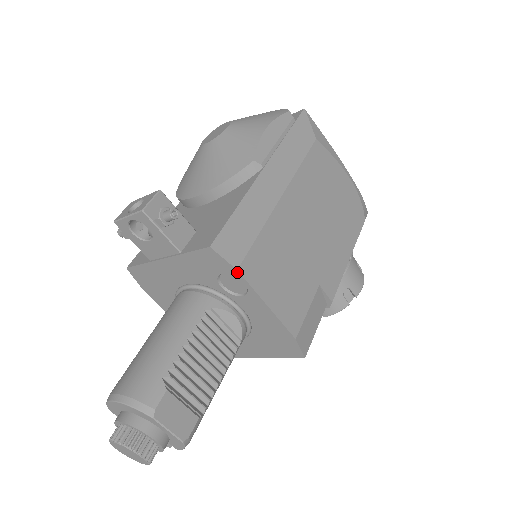
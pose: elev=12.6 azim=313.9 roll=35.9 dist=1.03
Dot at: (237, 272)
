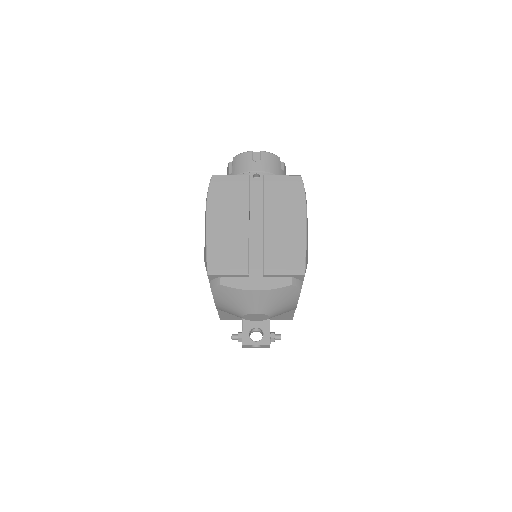
Dot at: occluded
